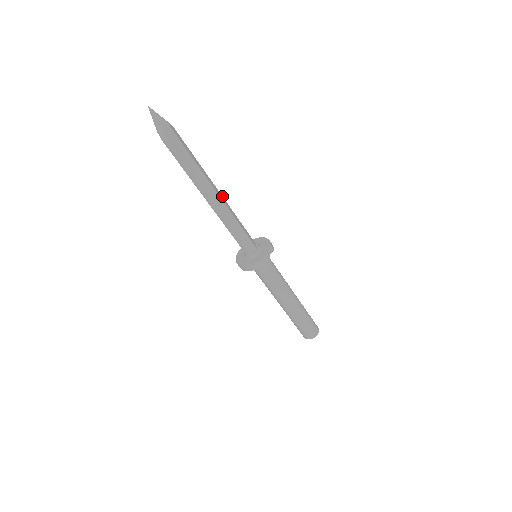
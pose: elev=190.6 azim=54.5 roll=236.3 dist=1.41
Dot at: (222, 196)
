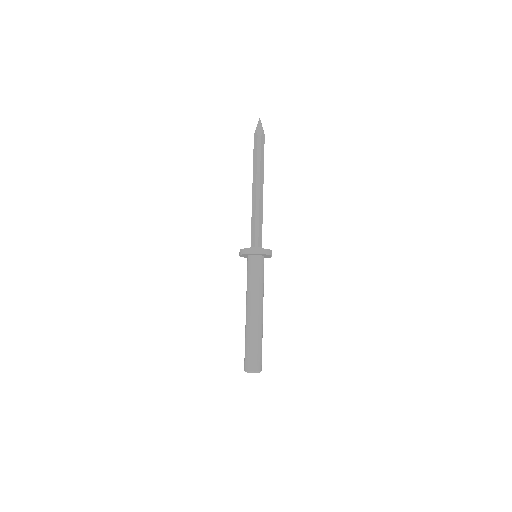
Dot at: occluded
